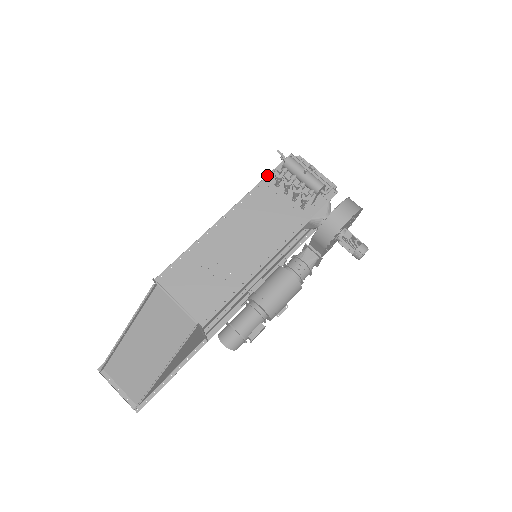
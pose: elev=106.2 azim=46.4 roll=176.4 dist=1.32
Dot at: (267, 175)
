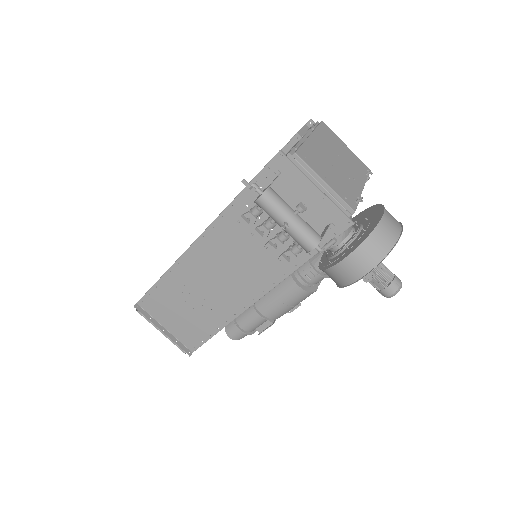
Dot at: (244, 188)
